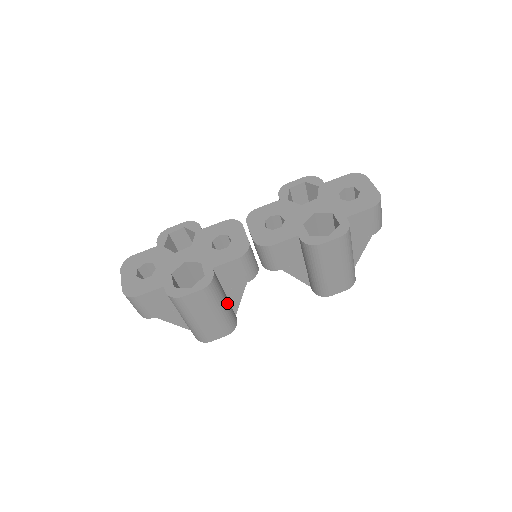
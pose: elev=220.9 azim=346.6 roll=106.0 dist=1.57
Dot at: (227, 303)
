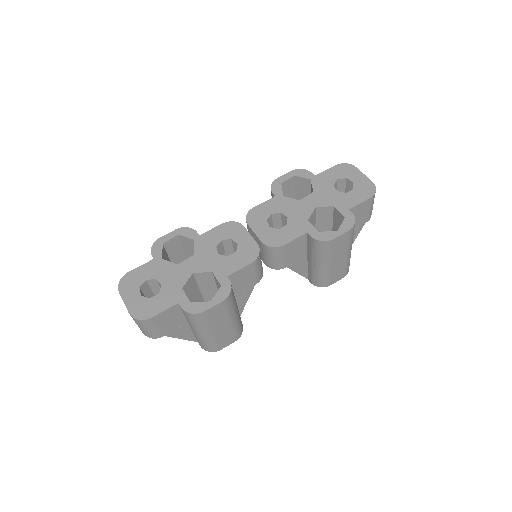
Dot at: occluded
